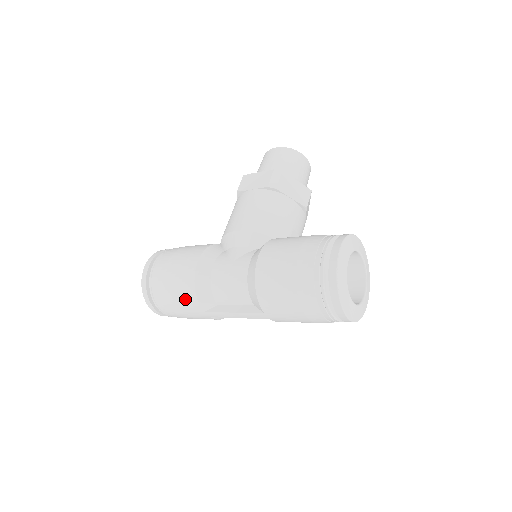
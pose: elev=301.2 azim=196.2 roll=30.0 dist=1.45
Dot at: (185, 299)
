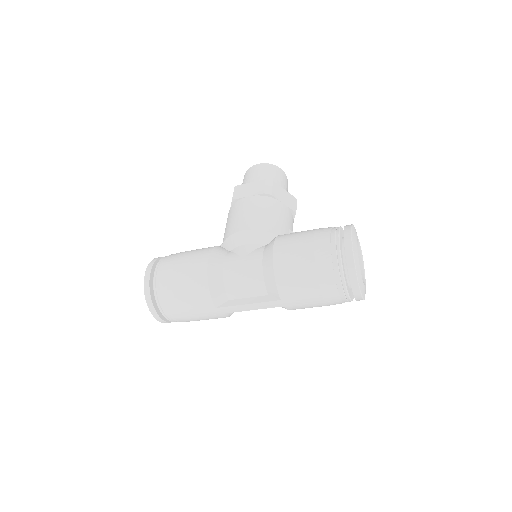
Dot at: (196, 297)
